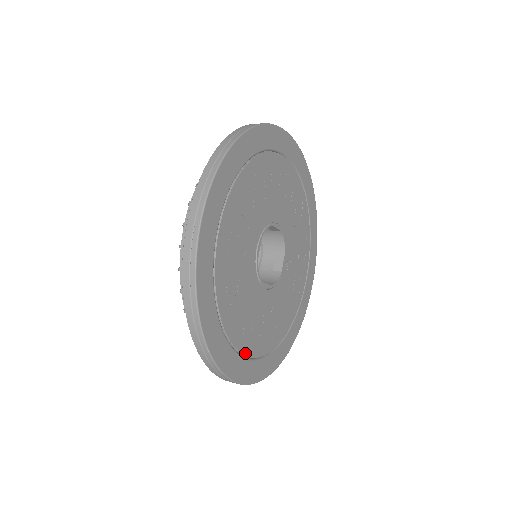
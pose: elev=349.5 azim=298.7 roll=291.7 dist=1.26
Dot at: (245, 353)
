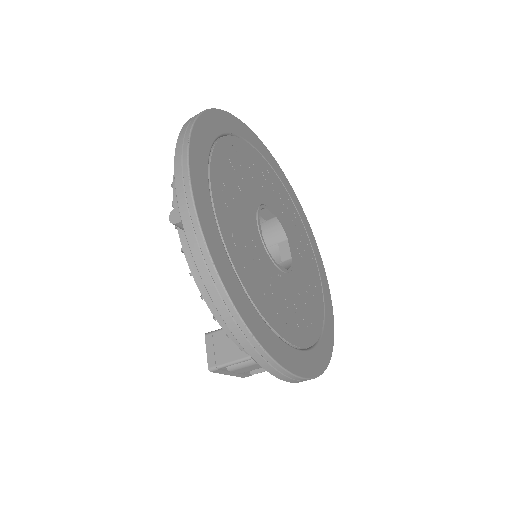
Dot at: (211, 173)
